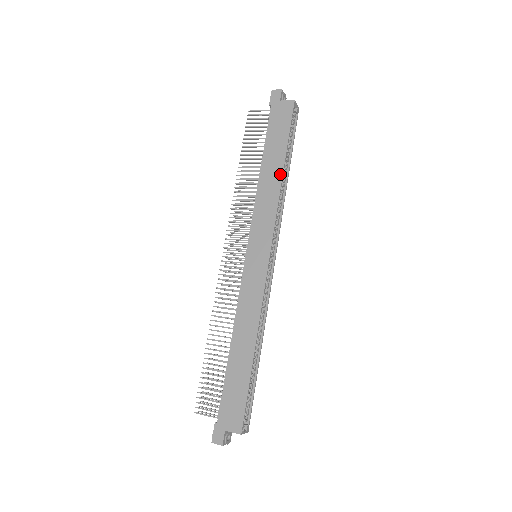
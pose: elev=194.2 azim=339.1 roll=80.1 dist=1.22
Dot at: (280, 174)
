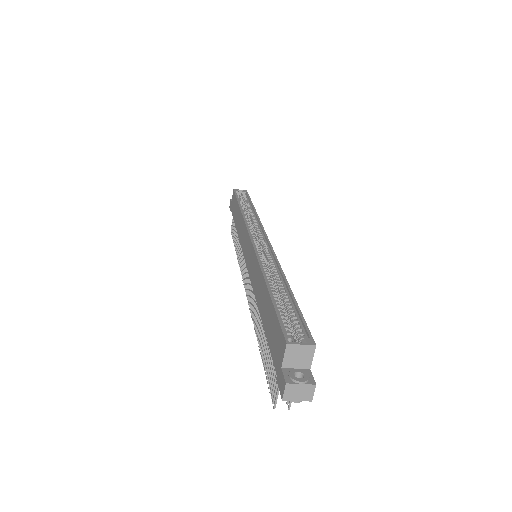
Dot at: (239, 211)
